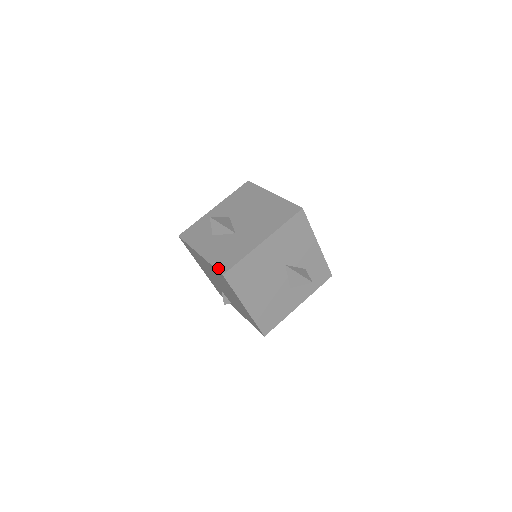
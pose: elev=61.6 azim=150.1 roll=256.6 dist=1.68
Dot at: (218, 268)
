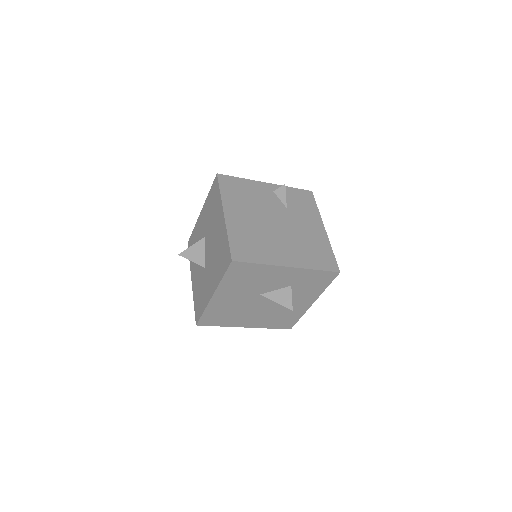
Dot at: (195, 313)
